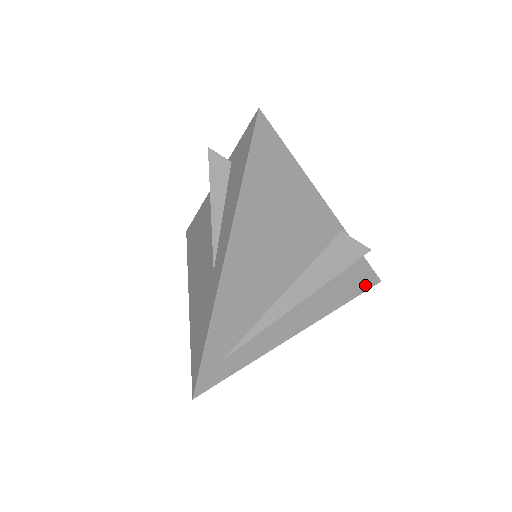
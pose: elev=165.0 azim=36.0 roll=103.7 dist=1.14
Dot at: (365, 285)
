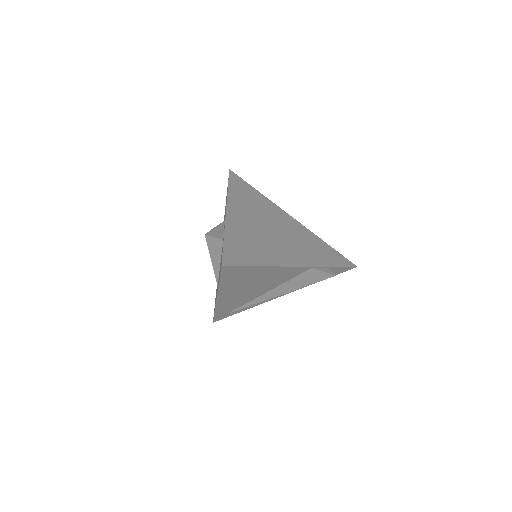
Dot at: (340, 272)
